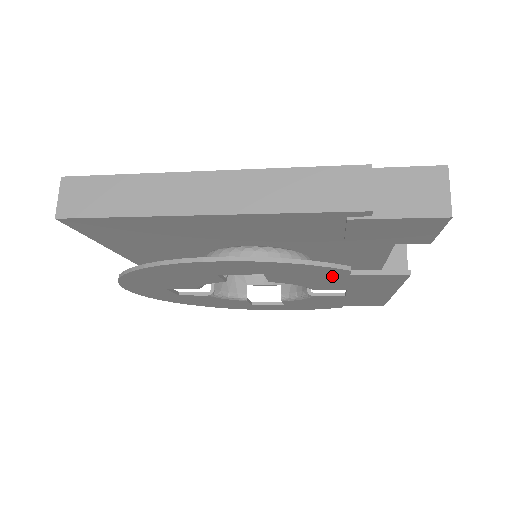
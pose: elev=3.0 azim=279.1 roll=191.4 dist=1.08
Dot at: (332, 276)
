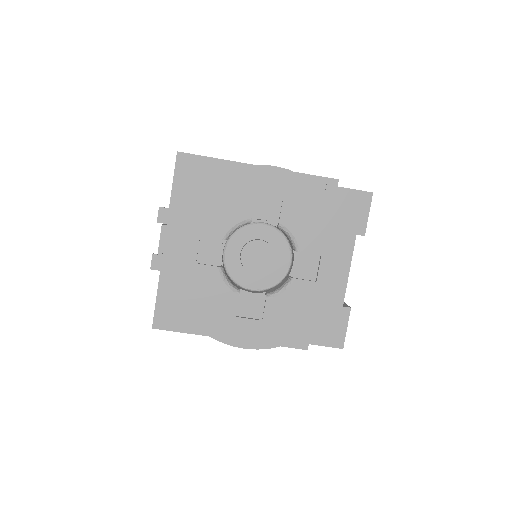
Dot at: (319, 213)
